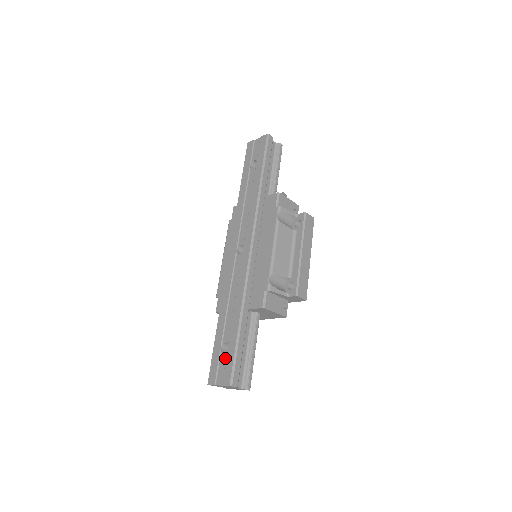
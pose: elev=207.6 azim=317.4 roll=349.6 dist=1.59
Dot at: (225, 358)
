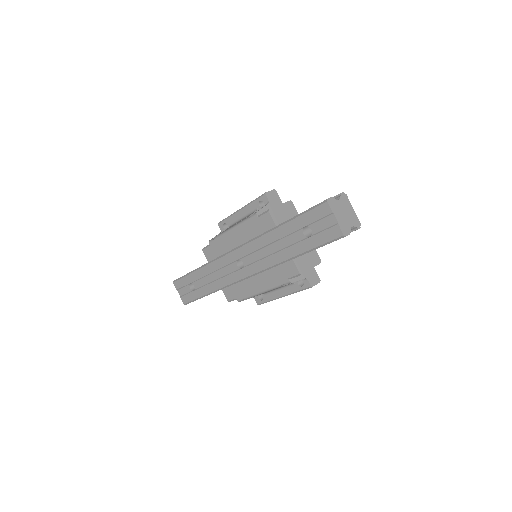
Dot at: (189, 291)
